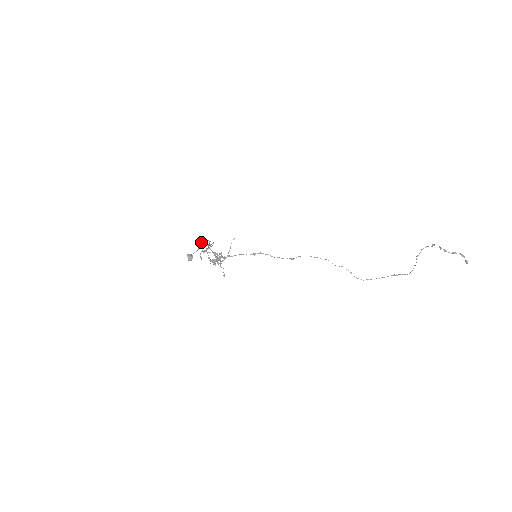
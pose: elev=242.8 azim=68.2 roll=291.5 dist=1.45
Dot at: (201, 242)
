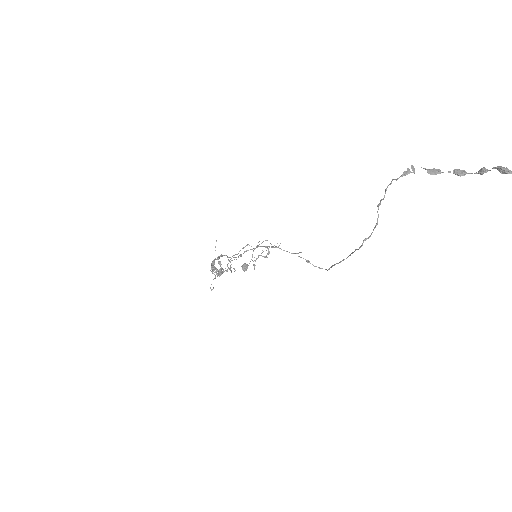
Dot at: occluded
